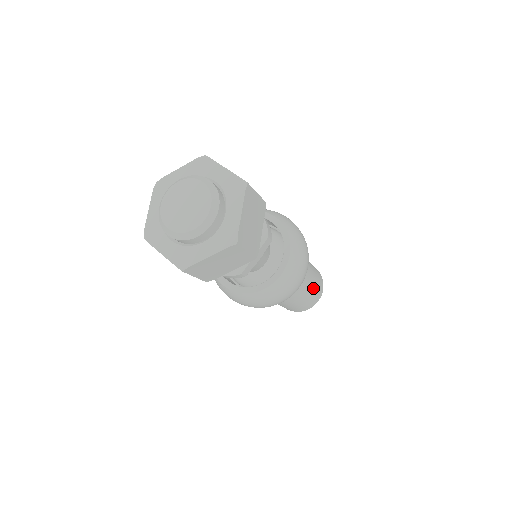
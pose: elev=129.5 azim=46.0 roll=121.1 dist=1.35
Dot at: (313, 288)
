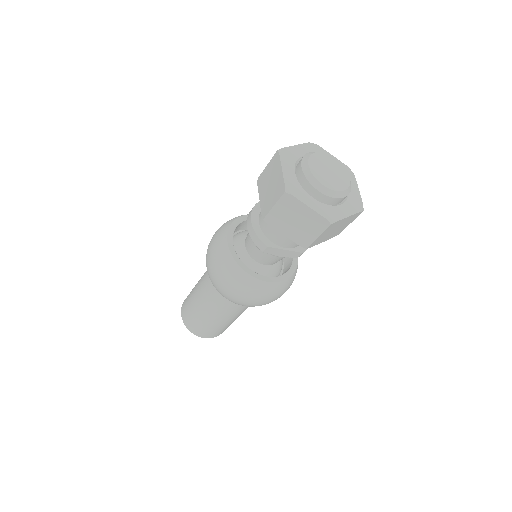
Dot at: (226, 324)
